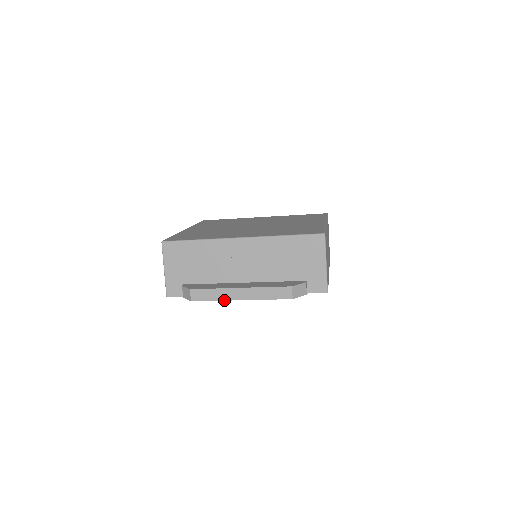
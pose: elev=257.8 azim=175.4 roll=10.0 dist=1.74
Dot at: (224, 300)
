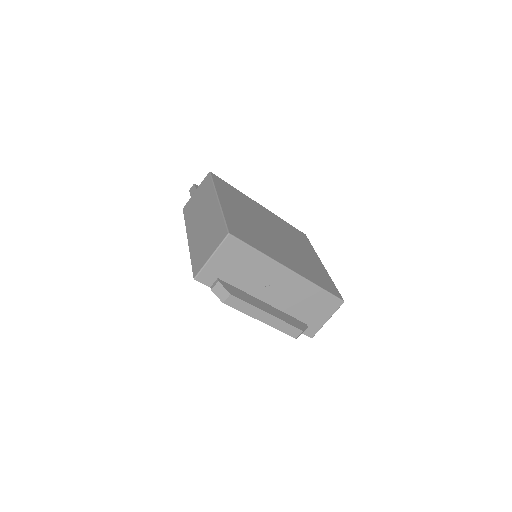
Dot at: (249, 315)
